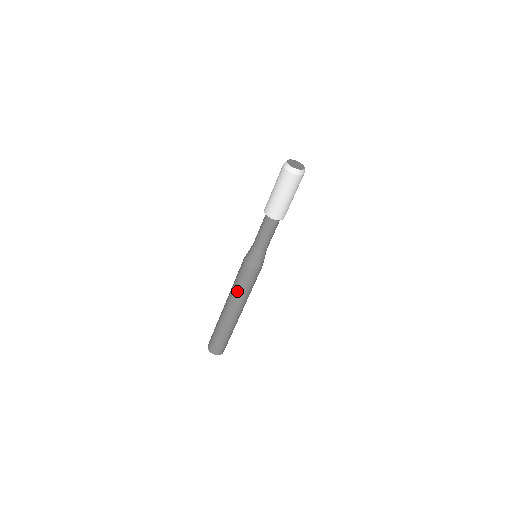
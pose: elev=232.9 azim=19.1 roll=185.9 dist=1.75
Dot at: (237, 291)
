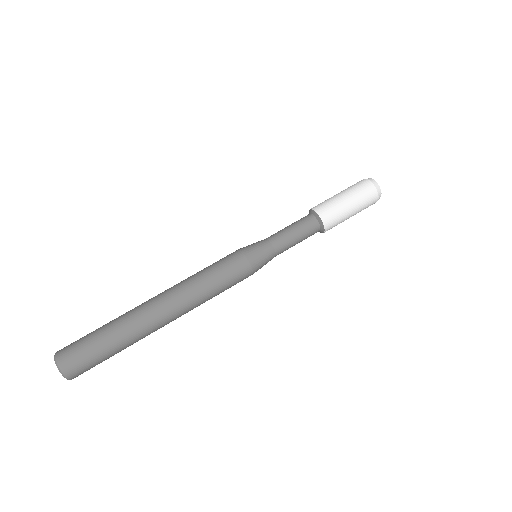
Dot at: (196, 275)
